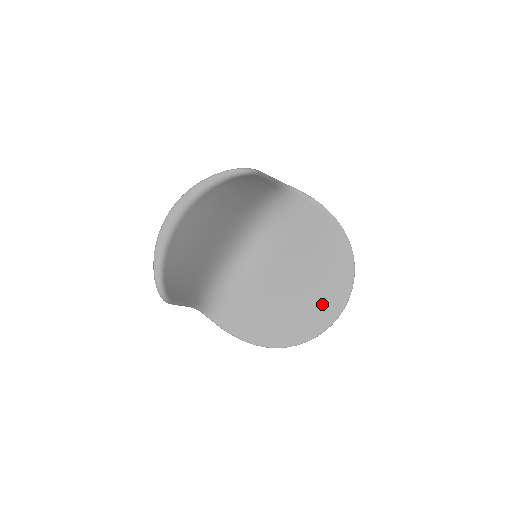
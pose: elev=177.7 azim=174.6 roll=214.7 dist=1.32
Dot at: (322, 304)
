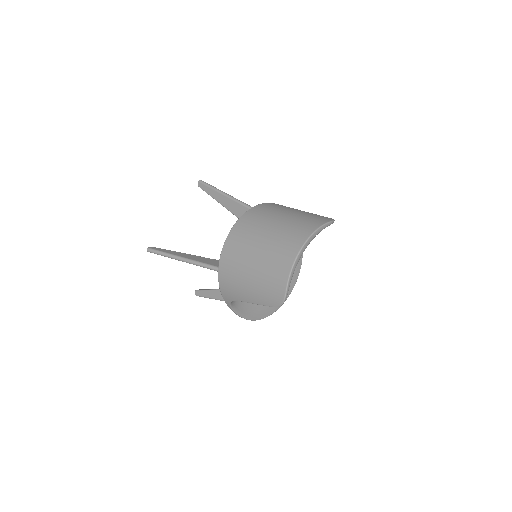
Dot at: occluded
